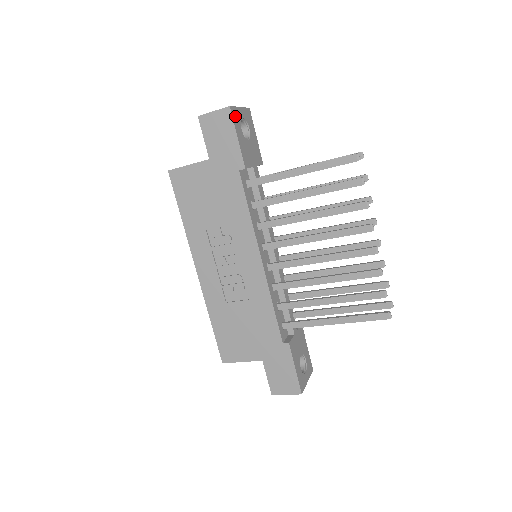
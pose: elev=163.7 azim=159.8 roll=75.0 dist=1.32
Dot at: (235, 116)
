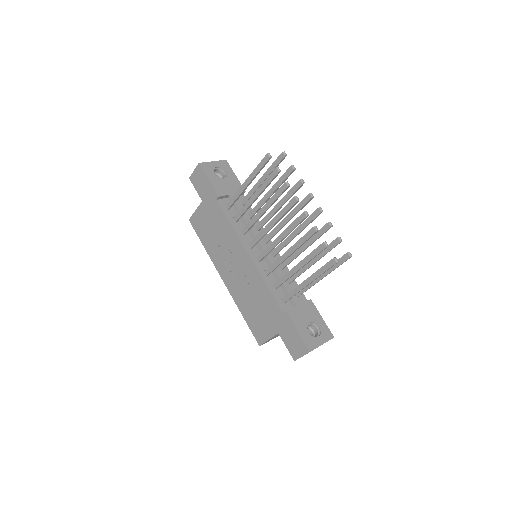
Dot at: (206, 168)
